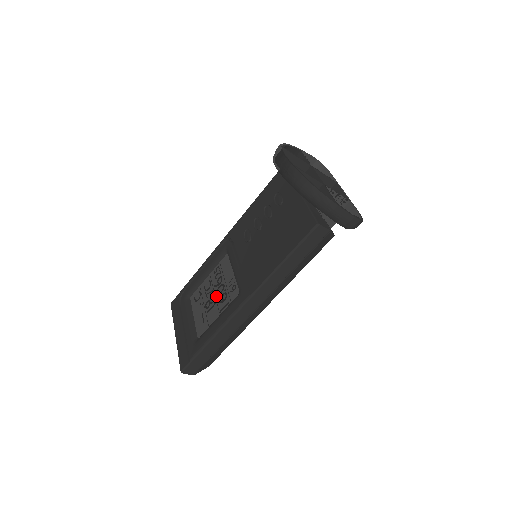
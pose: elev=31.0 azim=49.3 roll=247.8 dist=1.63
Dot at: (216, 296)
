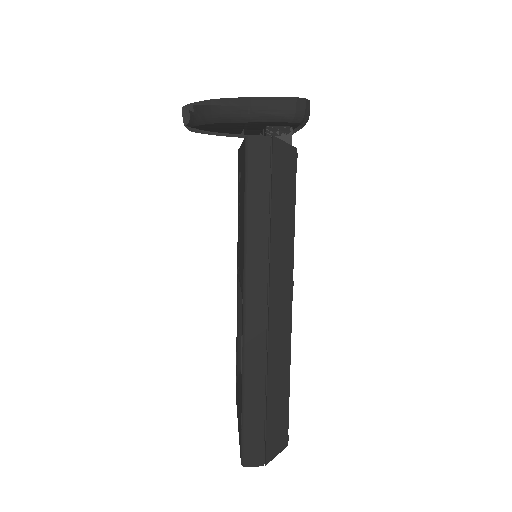
Dot at: occluded
